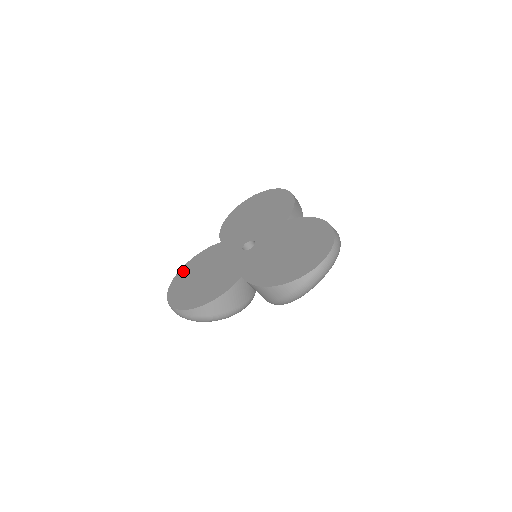
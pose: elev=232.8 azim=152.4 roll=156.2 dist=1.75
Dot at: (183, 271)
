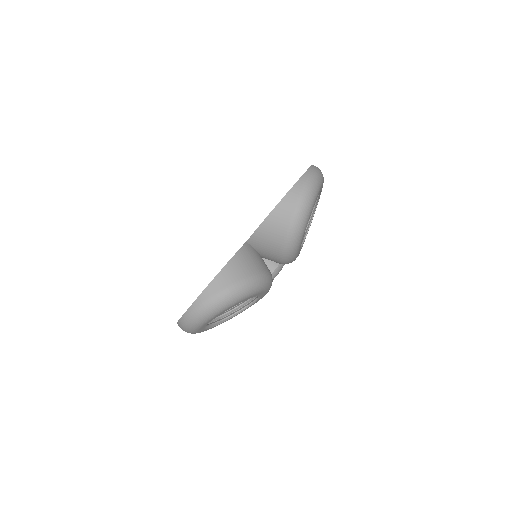
Dot at: occluded
